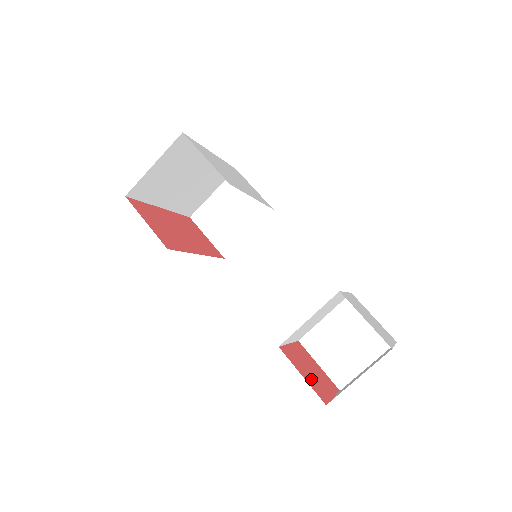
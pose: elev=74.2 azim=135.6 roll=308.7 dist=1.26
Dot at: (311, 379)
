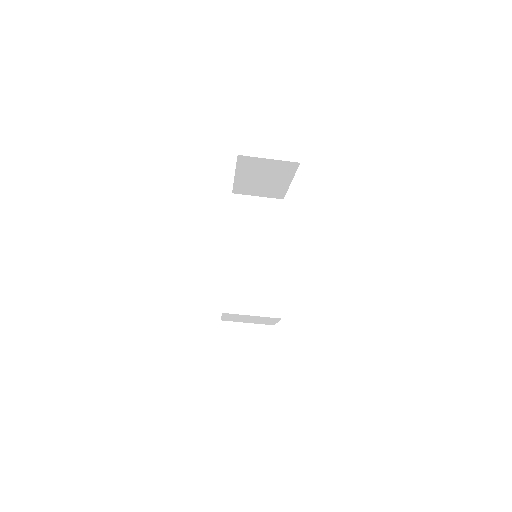
Dot at: occluded
